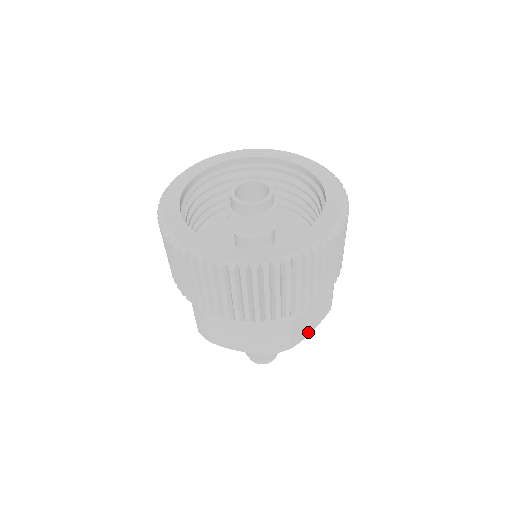
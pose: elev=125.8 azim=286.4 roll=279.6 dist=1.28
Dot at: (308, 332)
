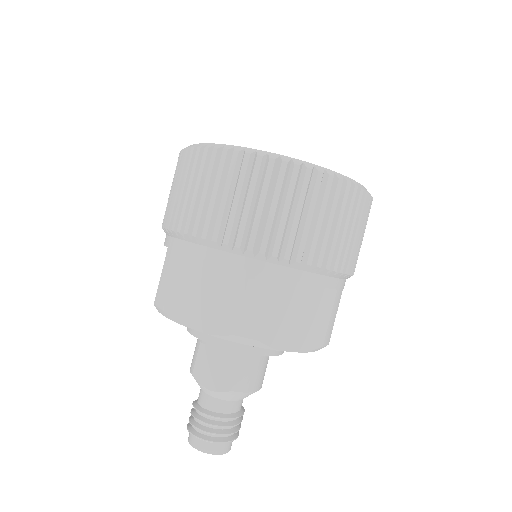
Dot at: occluded
